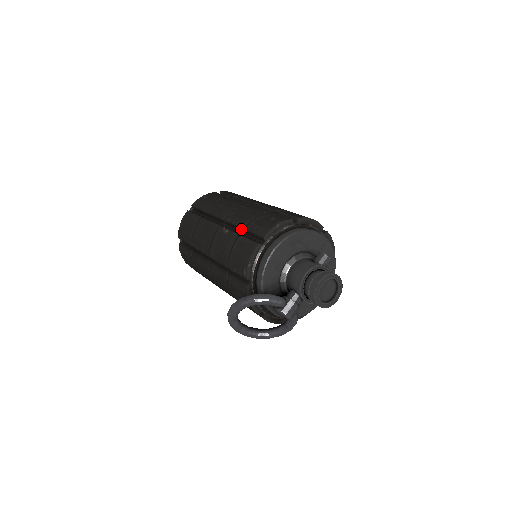
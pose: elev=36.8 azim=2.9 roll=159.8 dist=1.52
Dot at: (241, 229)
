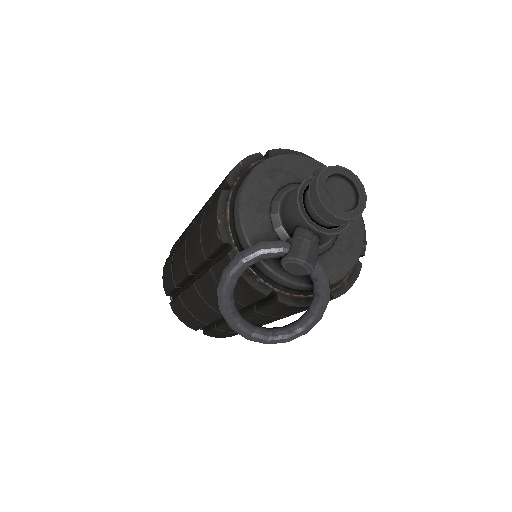
Dot at: occluded
